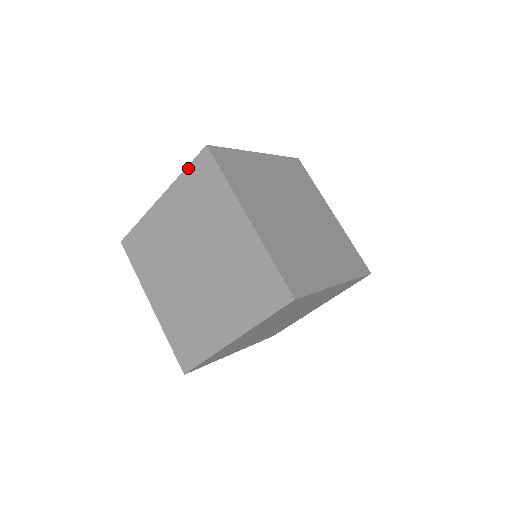
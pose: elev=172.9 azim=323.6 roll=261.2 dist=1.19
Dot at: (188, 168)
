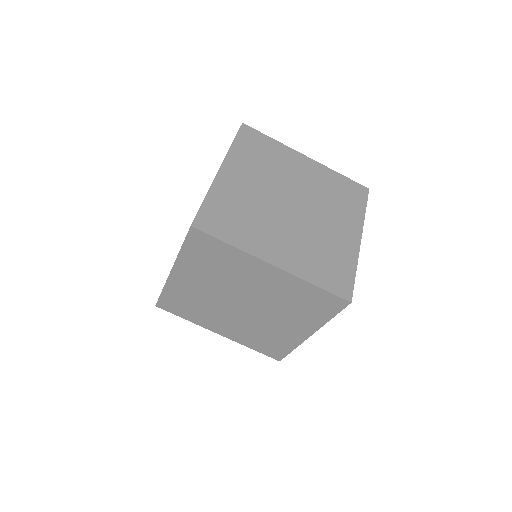
Dot at: (236, 140)
